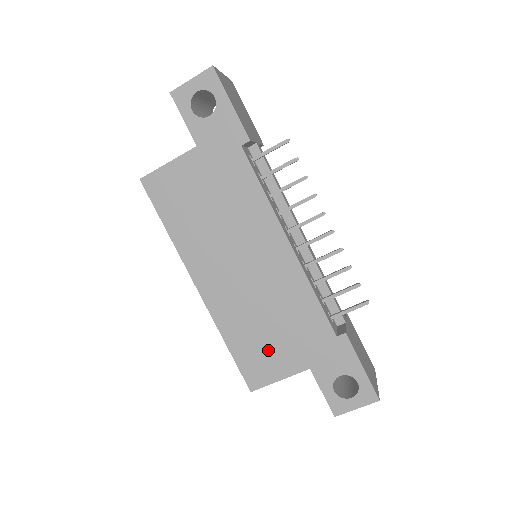
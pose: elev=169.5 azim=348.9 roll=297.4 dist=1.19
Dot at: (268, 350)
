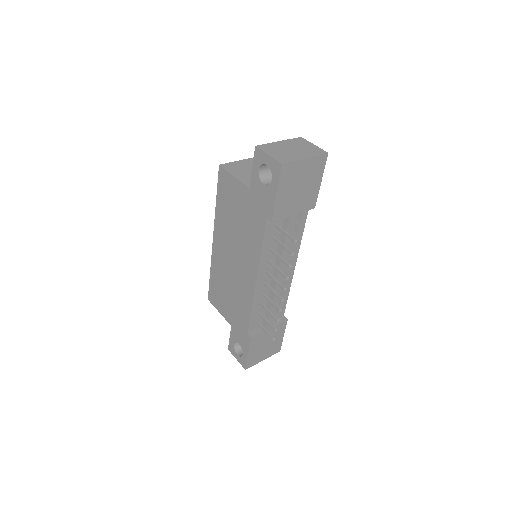
Dot at: (222, 298)
